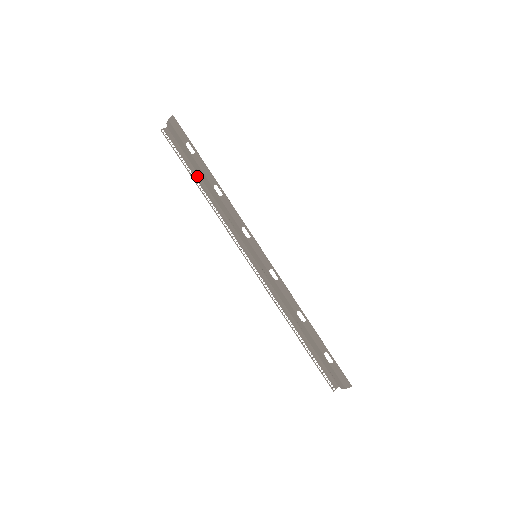
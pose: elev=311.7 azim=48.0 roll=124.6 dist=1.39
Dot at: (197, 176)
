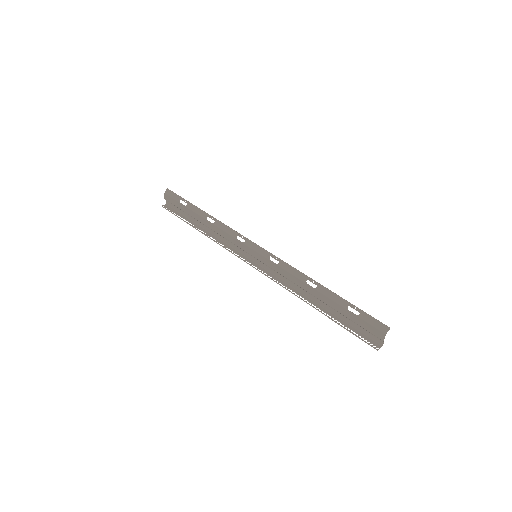
Dot at: (195, 224)
